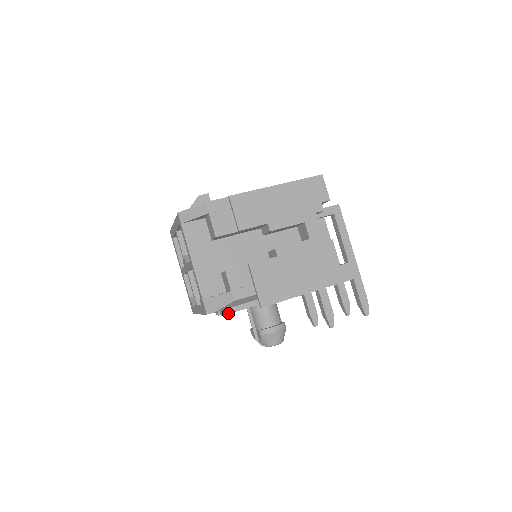
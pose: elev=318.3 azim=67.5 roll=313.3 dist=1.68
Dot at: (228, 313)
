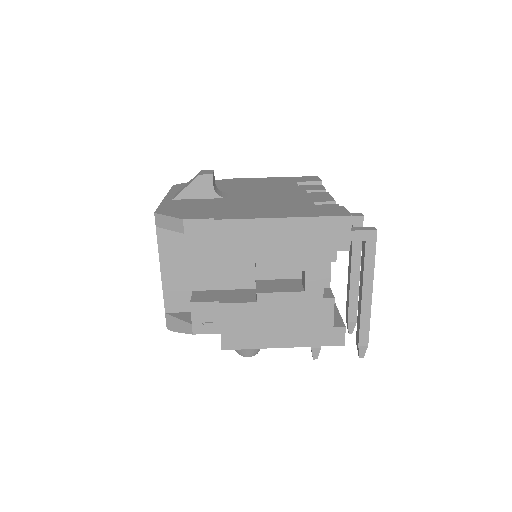
Dot at: occluded
